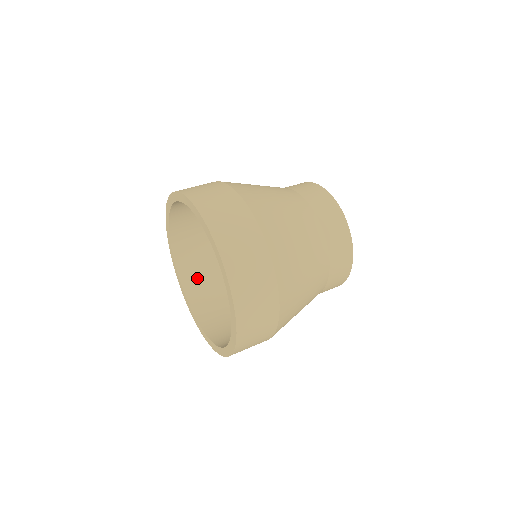
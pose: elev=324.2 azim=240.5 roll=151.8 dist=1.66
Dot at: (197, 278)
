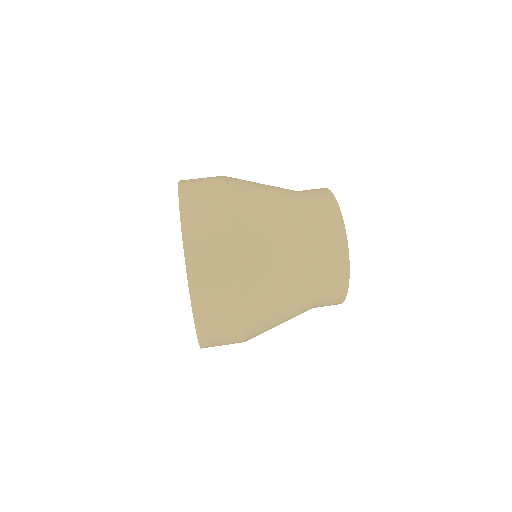
Dot at: occluded
